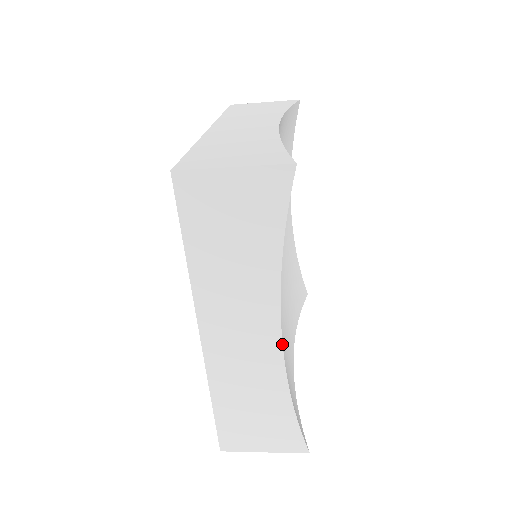
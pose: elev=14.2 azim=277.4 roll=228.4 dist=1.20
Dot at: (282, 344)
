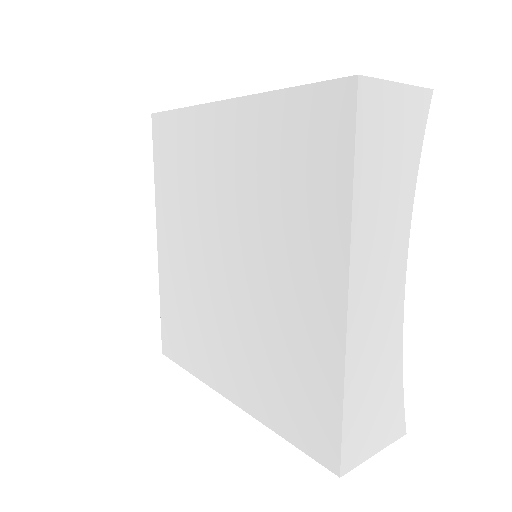
Dot at: occluded
